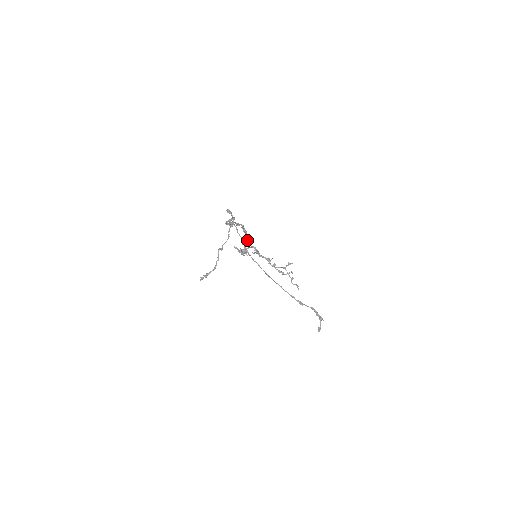
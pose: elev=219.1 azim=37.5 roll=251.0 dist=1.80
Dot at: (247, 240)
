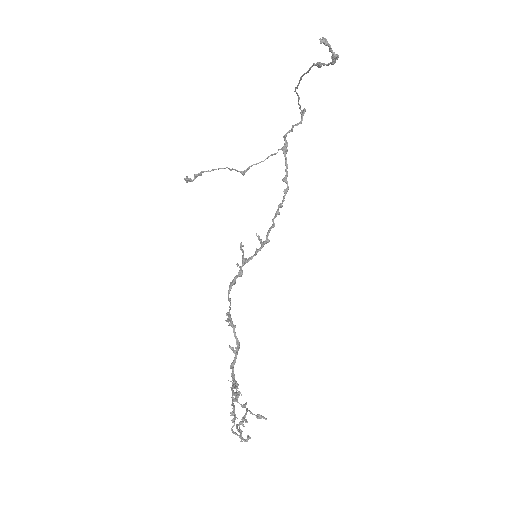
Dot at: (264, 243)
